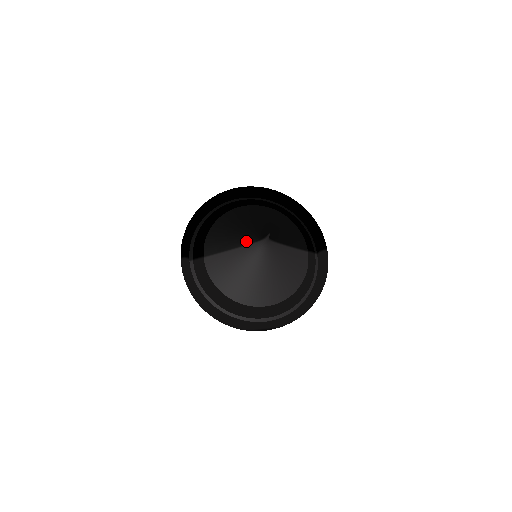
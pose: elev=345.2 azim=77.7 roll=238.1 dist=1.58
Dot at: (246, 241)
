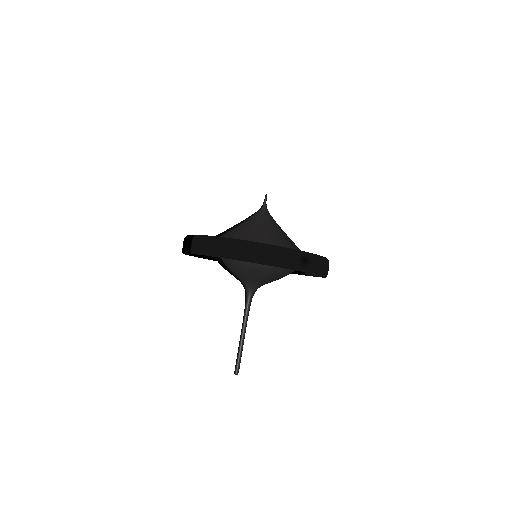
Dot at: (247, 218)
